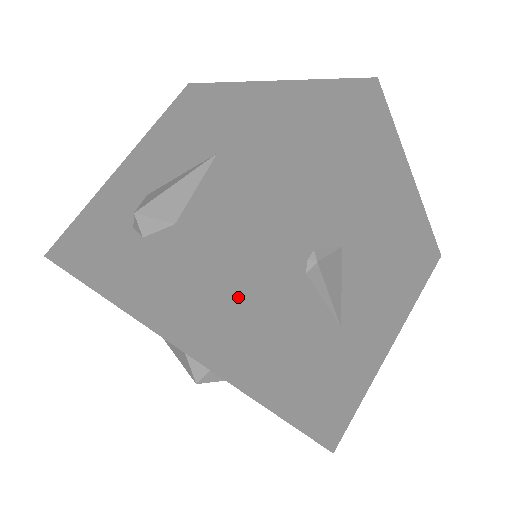
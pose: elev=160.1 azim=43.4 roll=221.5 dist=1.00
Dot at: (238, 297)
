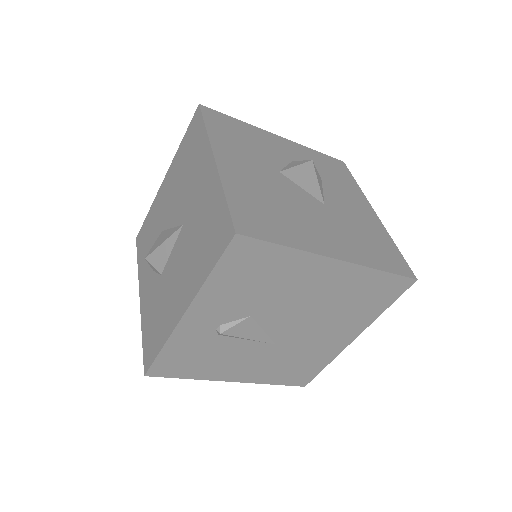
Dot at: (165, 355)
